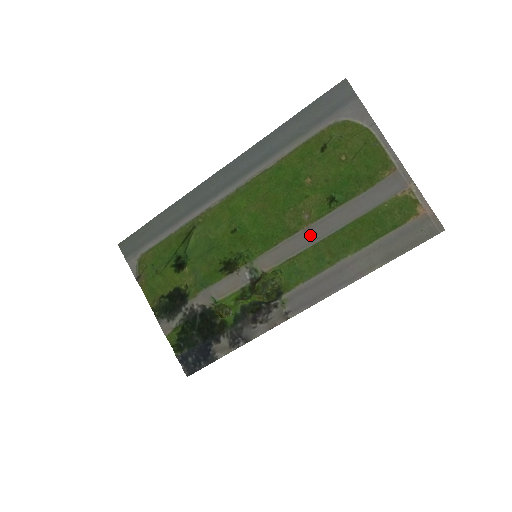
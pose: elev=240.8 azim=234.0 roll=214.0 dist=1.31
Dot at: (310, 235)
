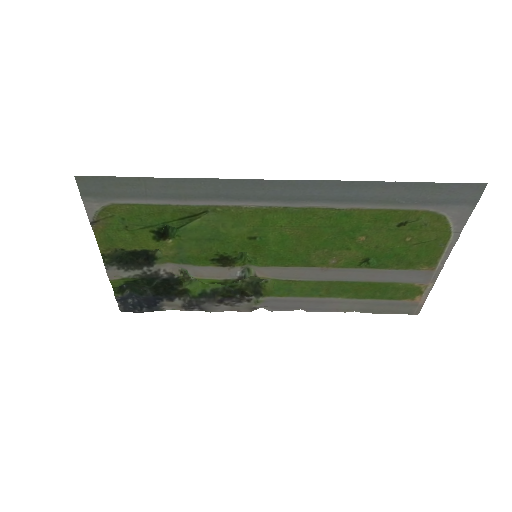
Dot at: (323, 274)
